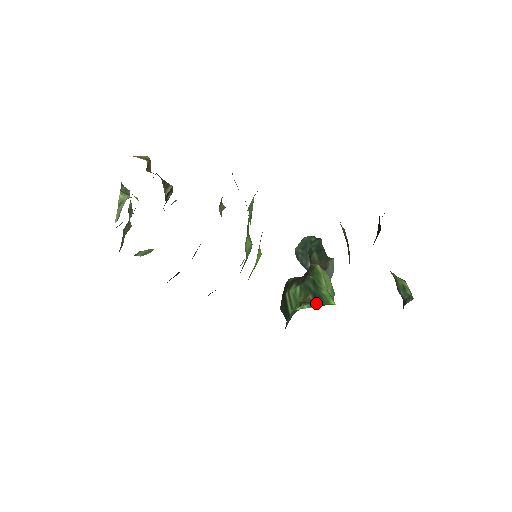
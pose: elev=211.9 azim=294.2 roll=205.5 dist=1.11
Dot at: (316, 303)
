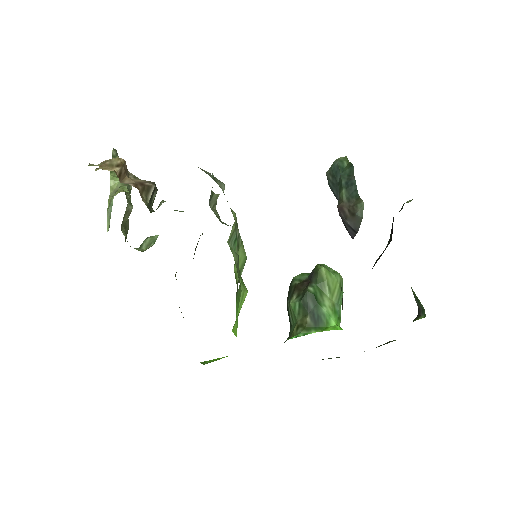
Dot at: (313, 328)
